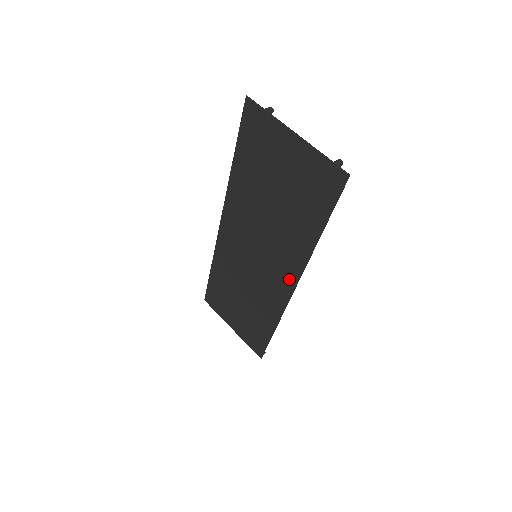
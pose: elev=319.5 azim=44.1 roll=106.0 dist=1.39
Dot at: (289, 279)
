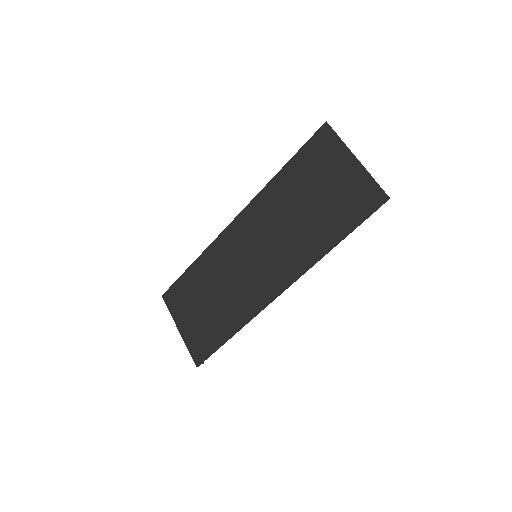
Dot at: (282, 281)
